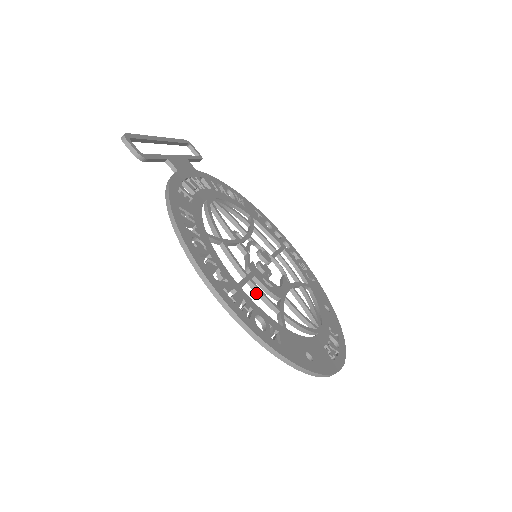
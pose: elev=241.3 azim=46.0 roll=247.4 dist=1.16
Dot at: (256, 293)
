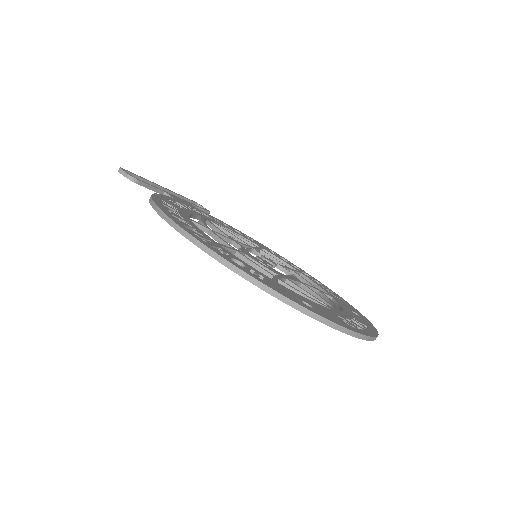
Dot at: (245, 262)
